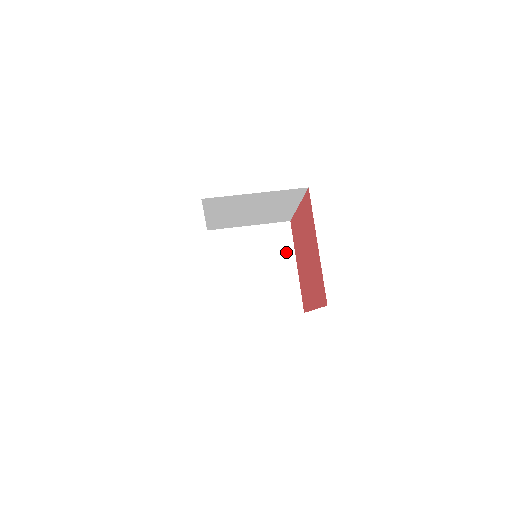
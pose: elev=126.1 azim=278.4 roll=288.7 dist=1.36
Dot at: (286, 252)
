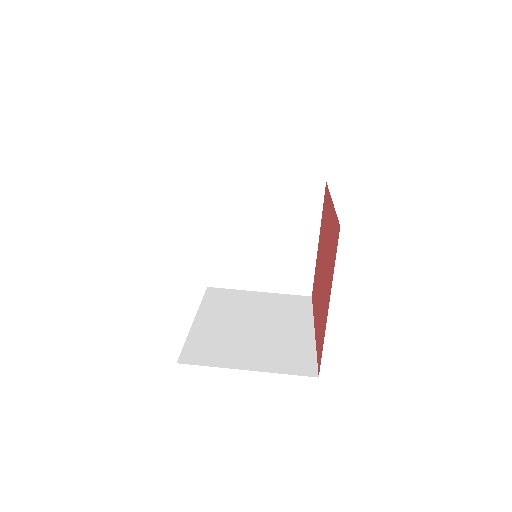
Dot at: (309, 222)
